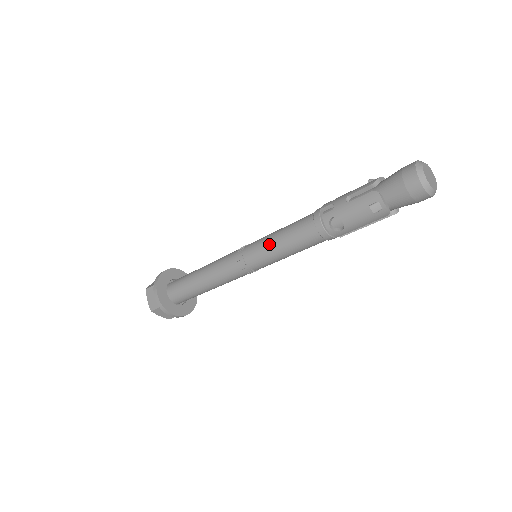
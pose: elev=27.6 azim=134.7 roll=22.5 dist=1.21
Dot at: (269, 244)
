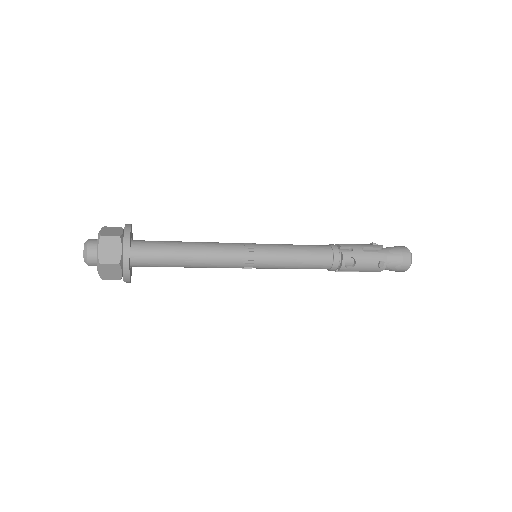
Dot at: (287, 253)
